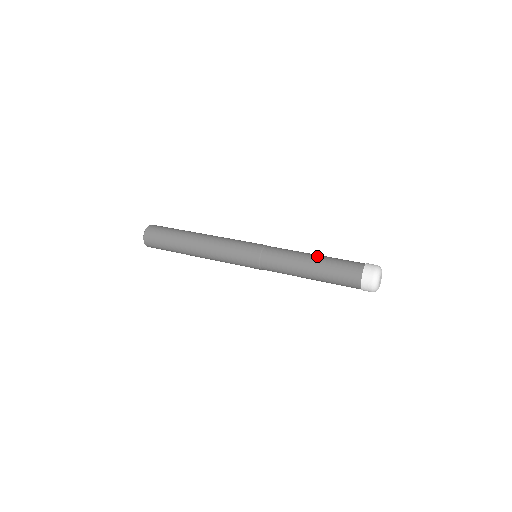
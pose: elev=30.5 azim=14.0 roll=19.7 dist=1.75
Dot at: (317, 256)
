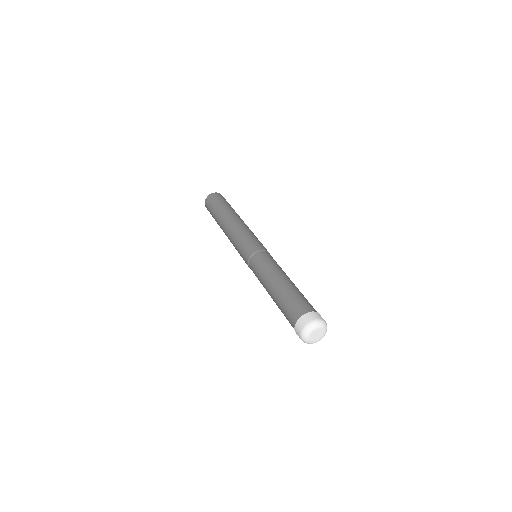
Dot at: (286, 281)
